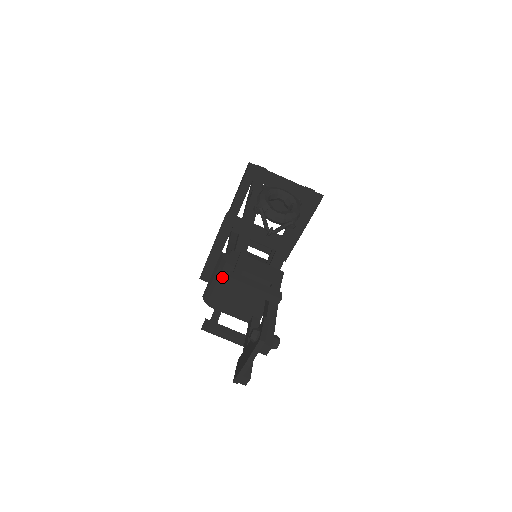
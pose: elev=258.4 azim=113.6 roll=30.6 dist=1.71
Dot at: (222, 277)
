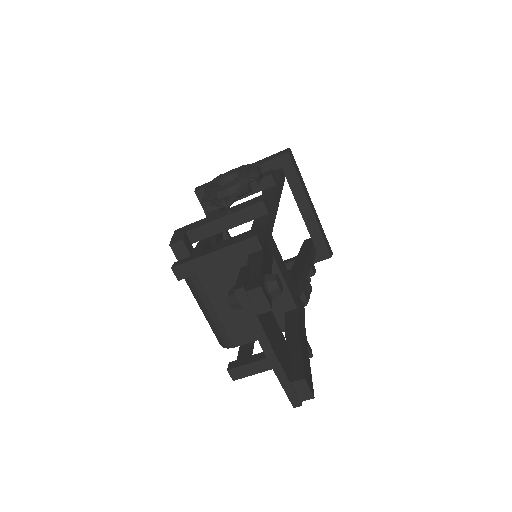
Dot at: (200, 291)
